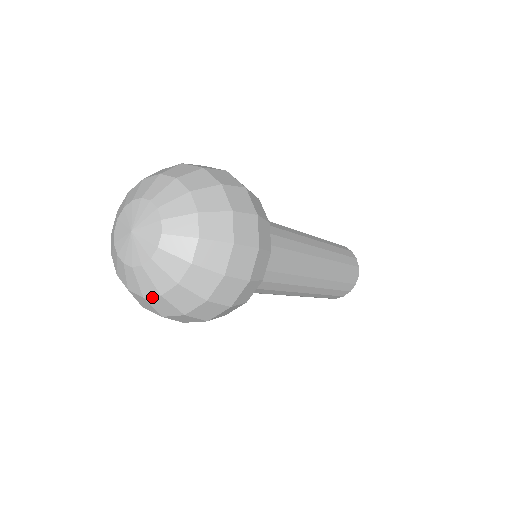
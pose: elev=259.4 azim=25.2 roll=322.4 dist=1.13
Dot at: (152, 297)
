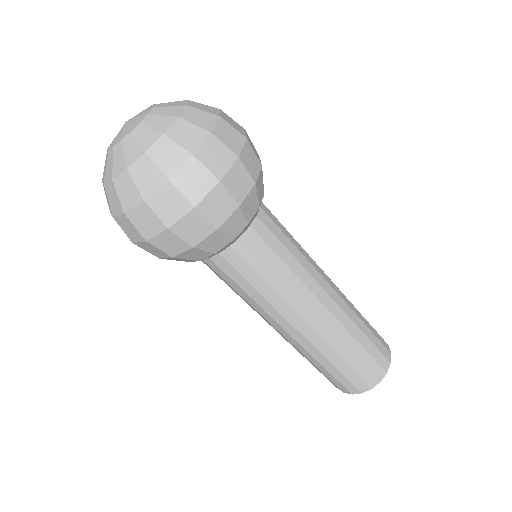
Dot at: (136, 162)
